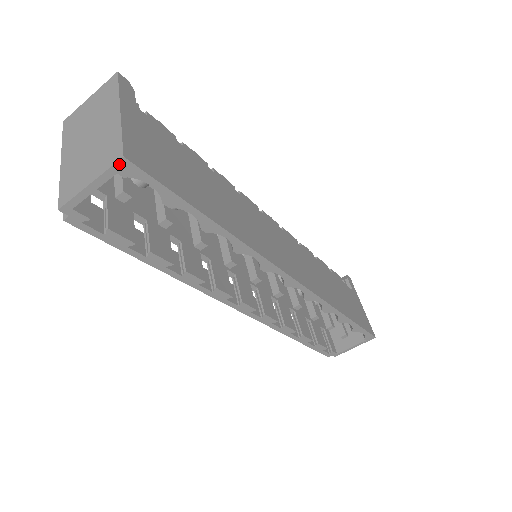
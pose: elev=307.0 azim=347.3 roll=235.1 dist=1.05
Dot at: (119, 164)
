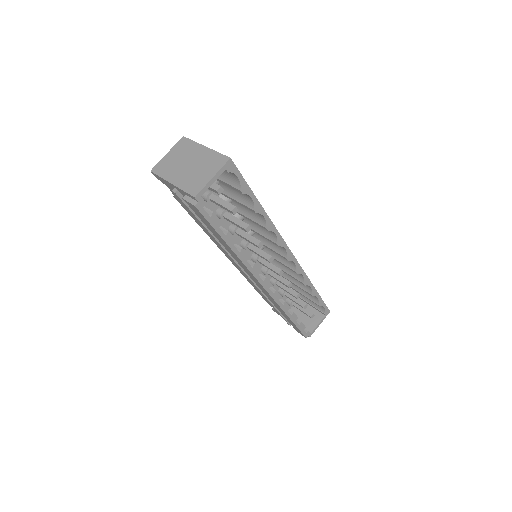
Dot at: (228, 163)
